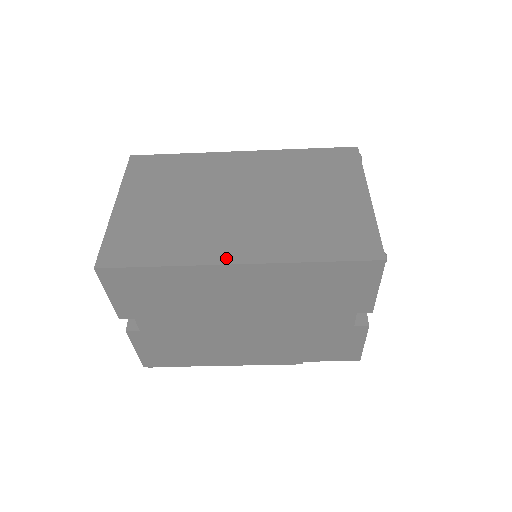
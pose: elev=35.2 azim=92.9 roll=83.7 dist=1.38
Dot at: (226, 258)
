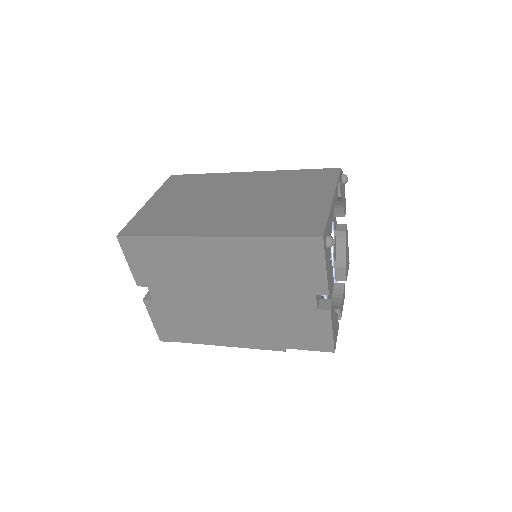
Dot at: (205, 233)
